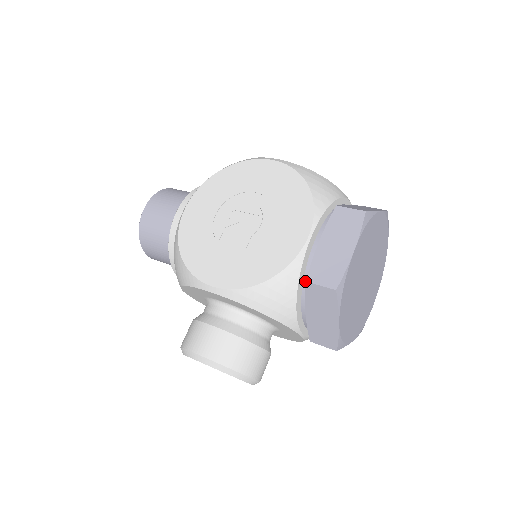
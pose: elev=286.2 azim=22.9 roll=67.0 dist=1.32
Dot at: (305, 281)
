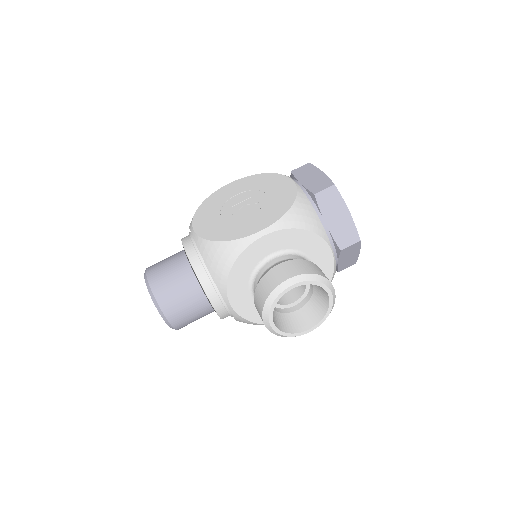
Dot at: (312, 202)
